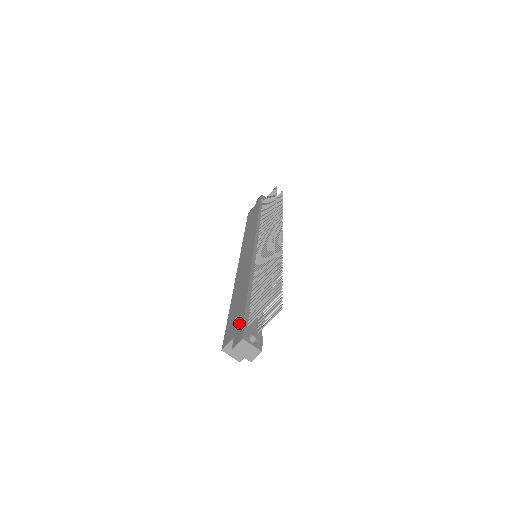
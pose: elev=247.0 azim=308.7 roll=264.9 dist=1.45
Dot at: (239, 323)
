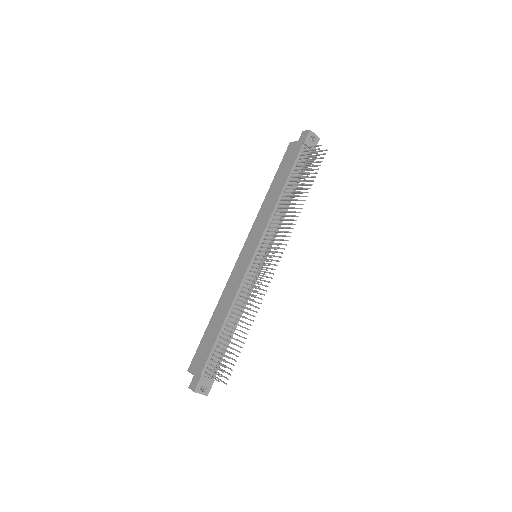
Dot at: (201, 365)
